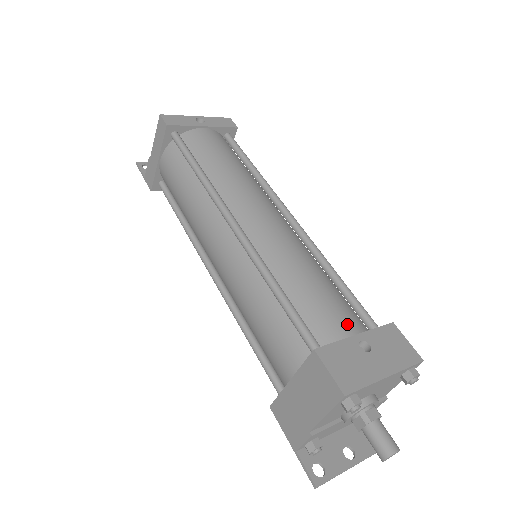
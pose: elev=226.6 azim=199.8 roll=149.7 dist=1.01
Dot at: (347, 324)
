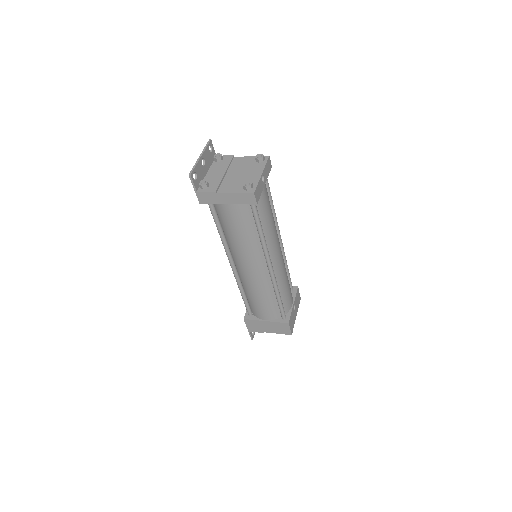
Dot at: (292, 300)
